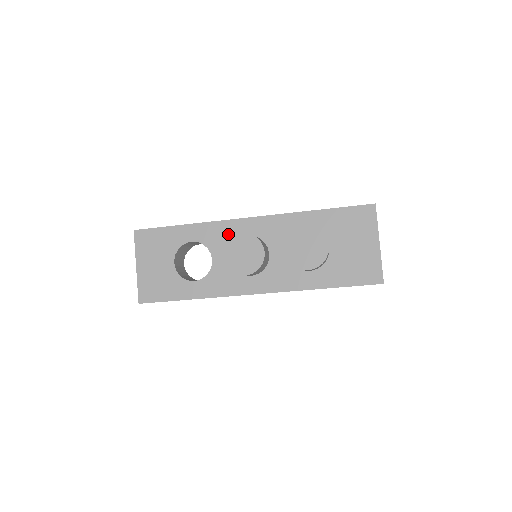
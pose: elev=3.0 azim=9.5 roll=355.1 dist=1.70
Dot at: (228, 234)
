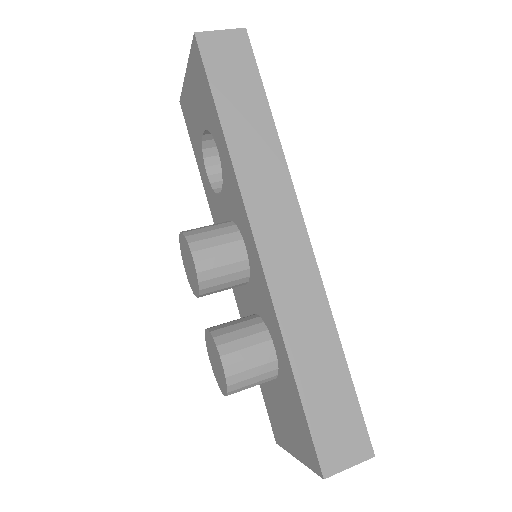
Dot at: (238, 211)
